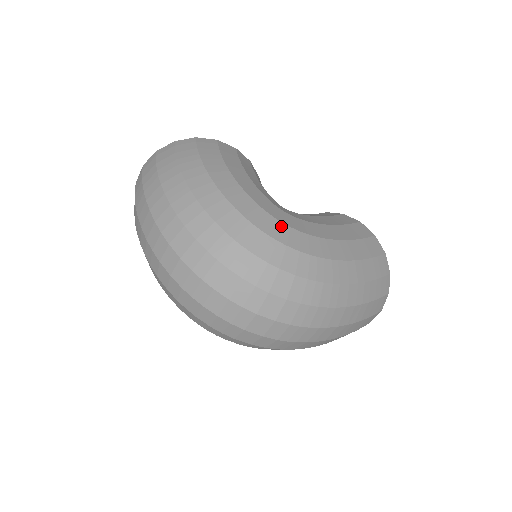
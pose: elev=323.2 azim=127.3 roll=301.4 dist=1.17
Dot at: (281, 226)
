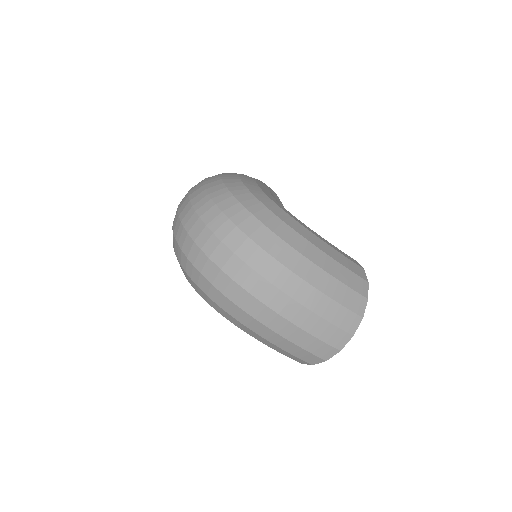
Dot at: (270, 201)
